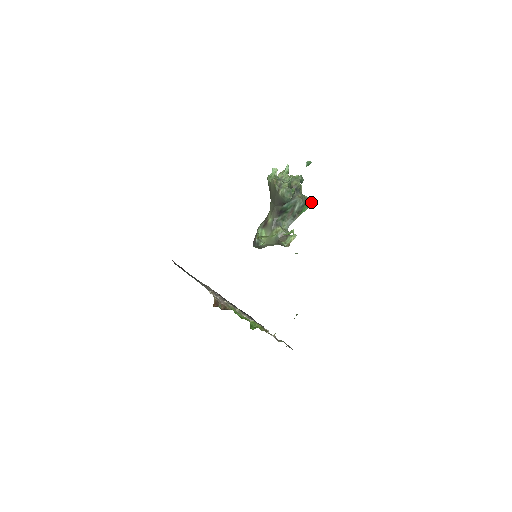
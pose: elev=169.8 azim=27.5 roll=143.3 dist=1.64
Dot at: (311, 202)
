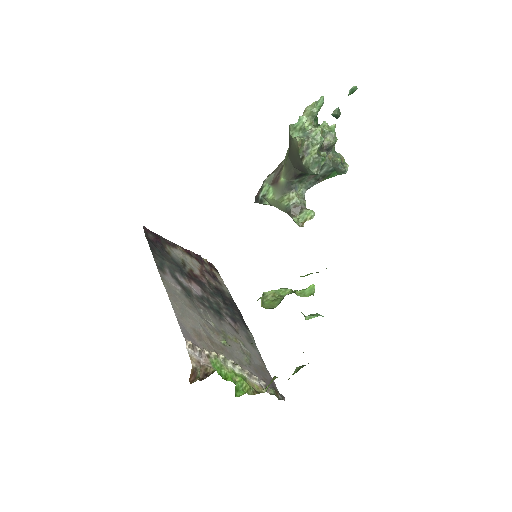
Dot at: (345, 169)
